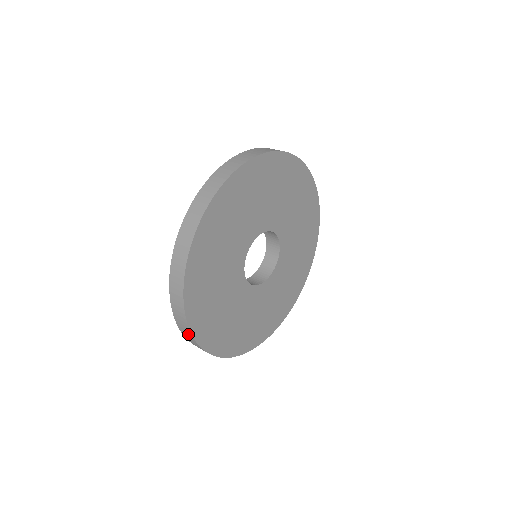
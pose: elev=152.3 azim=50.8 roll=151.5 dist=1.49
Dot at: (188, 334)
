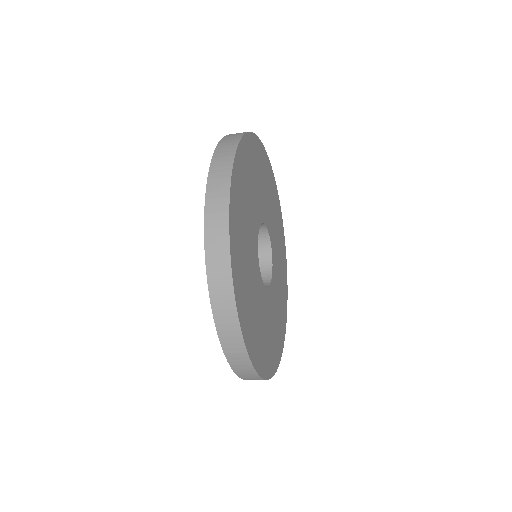
Dot at: (248, 372)
